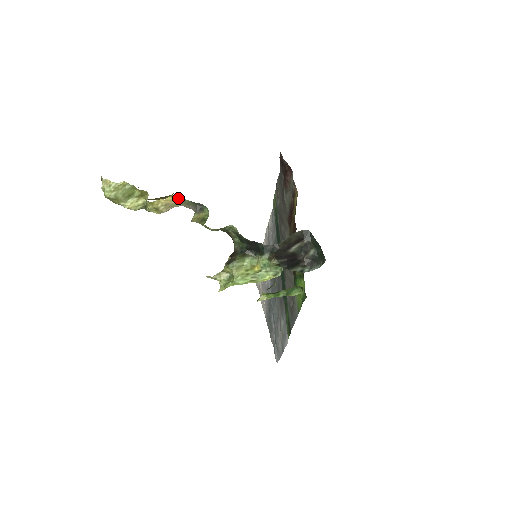
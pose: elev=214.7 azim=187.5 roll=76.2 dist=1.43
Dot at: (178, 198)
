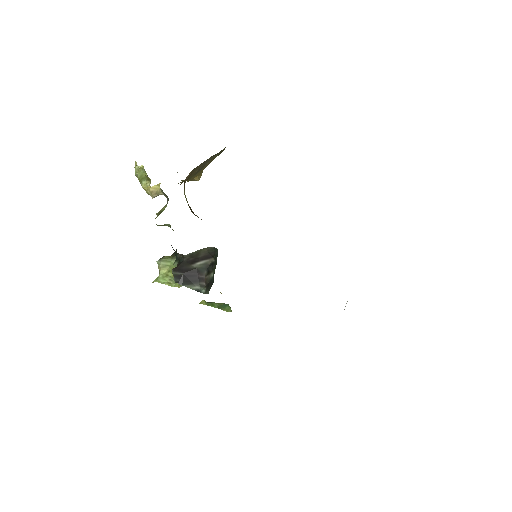
Dot at: occluded
